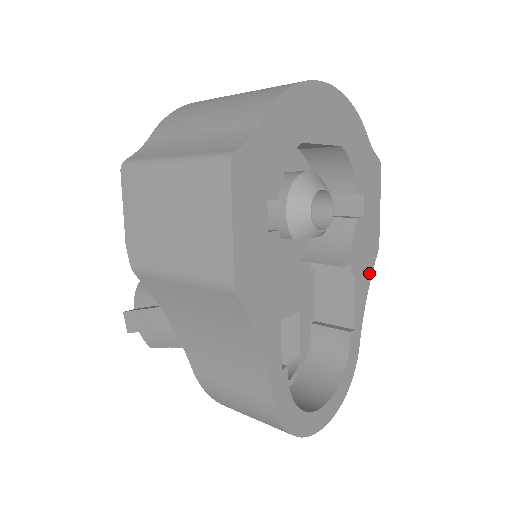
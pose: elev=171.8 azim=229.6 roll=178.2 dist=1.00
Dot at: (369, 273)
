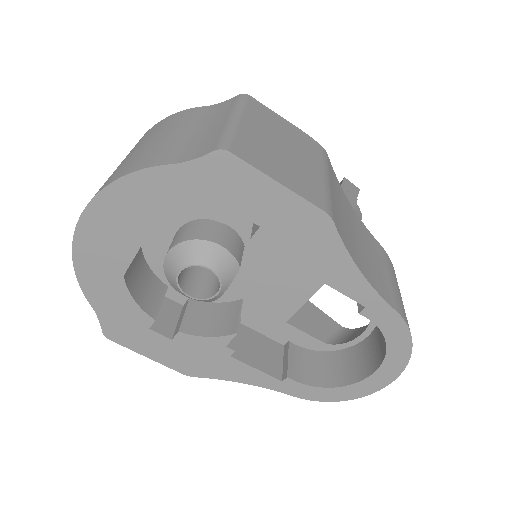
Dot at: (338, 251)
